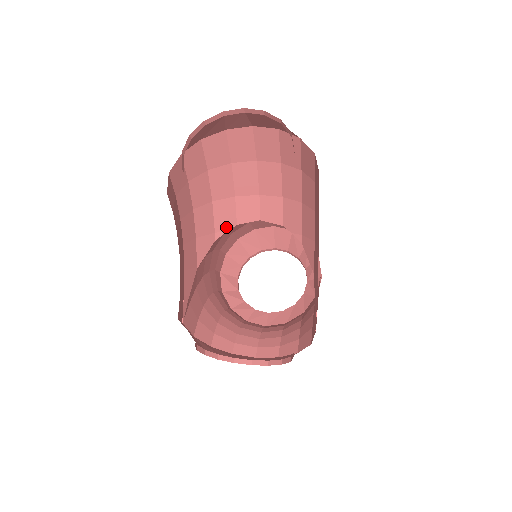
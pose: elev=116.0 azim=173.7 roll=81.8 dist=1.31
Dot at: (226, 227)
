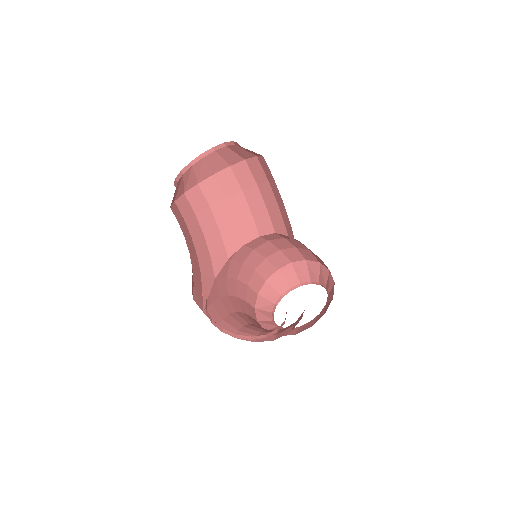
Dot at: (235, 248)
